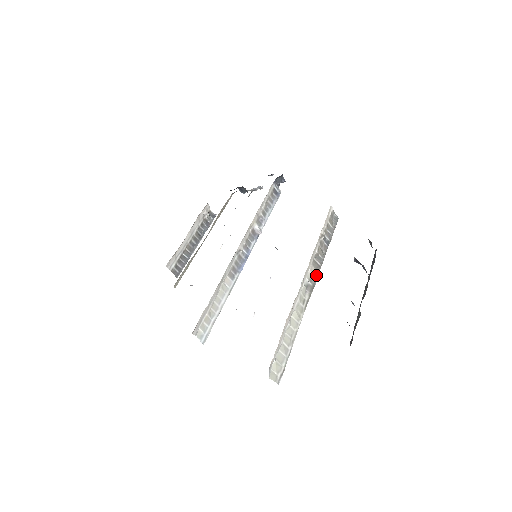
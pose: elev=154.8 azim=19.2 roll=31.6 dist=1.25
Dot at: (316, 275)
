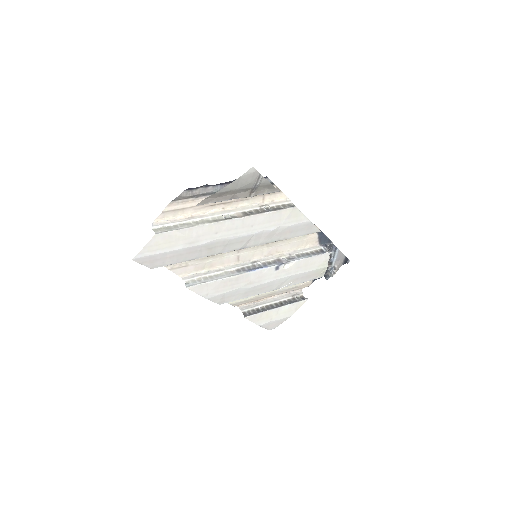
Dot at: (241, 217)
